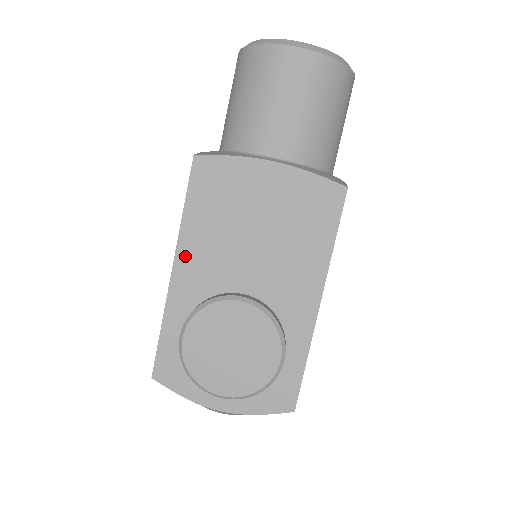
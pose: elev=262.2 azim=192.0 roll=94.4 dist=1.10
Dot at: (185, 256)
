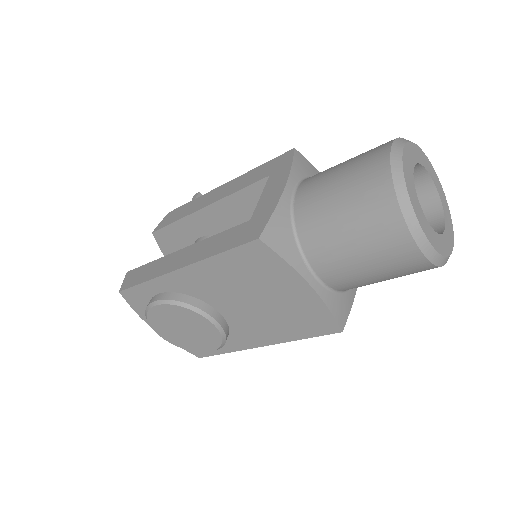
Dot at: (195, 271)
